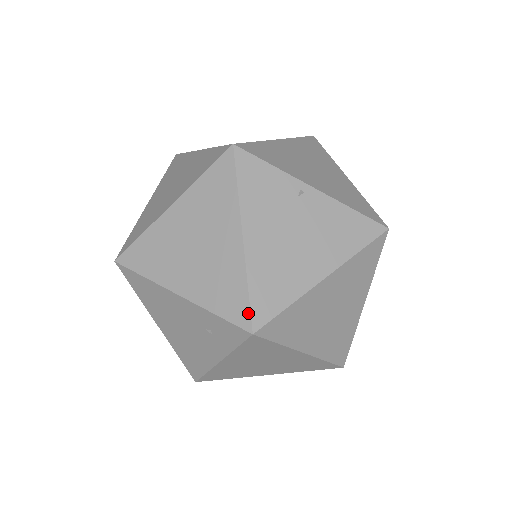
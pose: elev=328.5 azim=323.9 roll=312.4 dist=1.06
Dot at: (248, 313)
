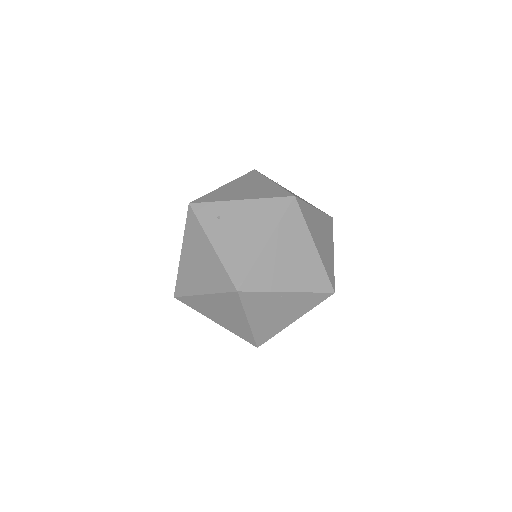
Dot at: (254, 342)
